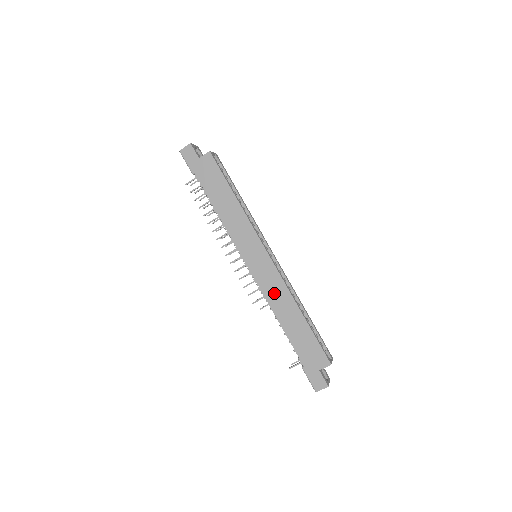
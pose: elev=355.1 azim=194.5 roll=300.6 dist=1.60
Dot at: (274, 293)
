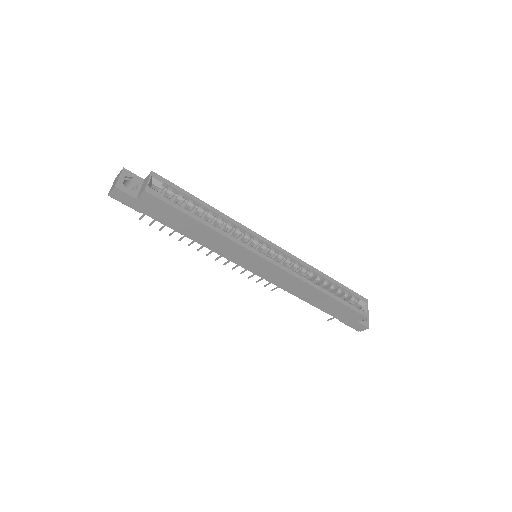
Dot at: (290, 286)
